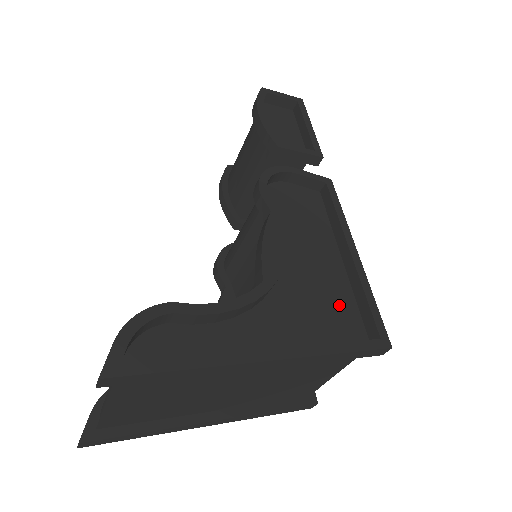
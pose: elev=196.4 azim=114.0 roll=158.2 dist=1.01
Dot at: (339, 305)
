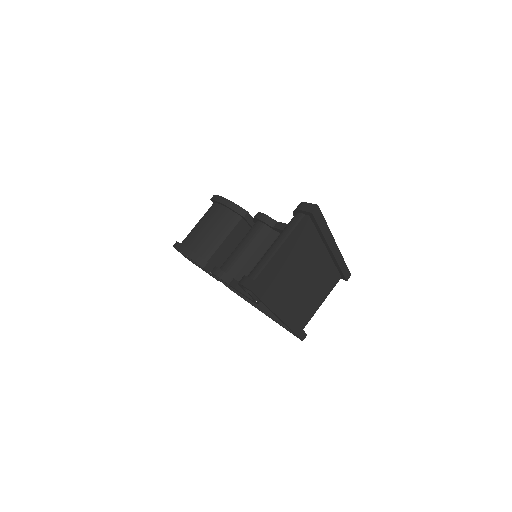
Dot at: occluded
